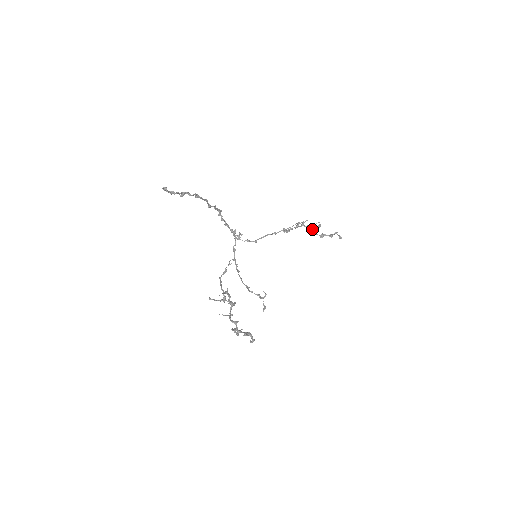
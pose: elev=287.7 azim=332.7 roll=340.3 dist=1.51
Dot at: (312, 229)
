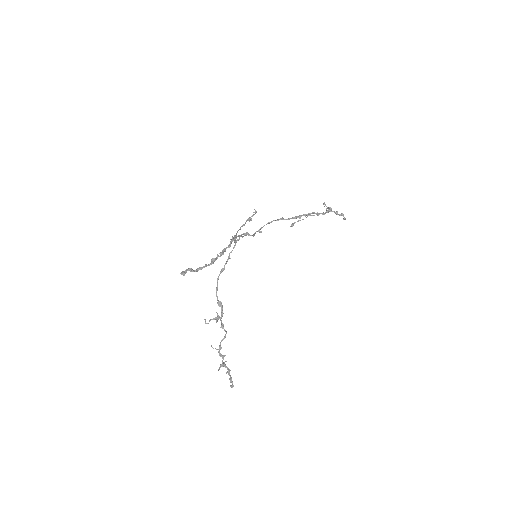
Dot at: occluded
